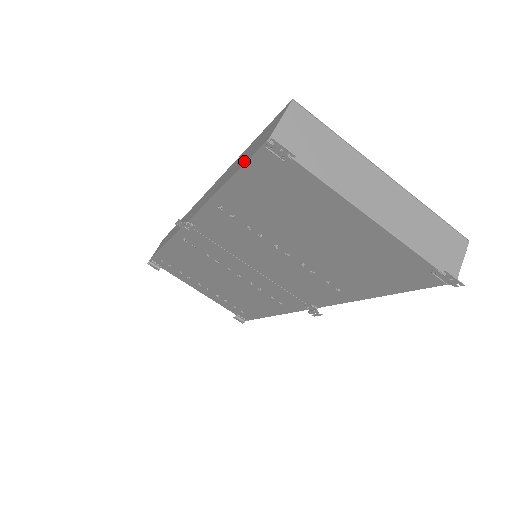
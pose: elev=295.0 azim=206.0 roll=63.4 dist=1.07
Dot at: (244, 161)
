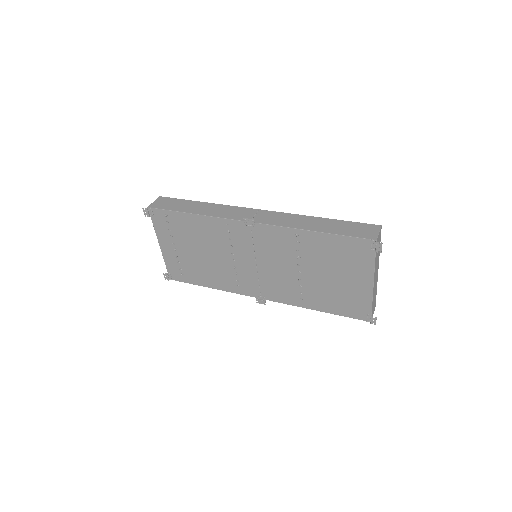
Dot at: (346, 233)
